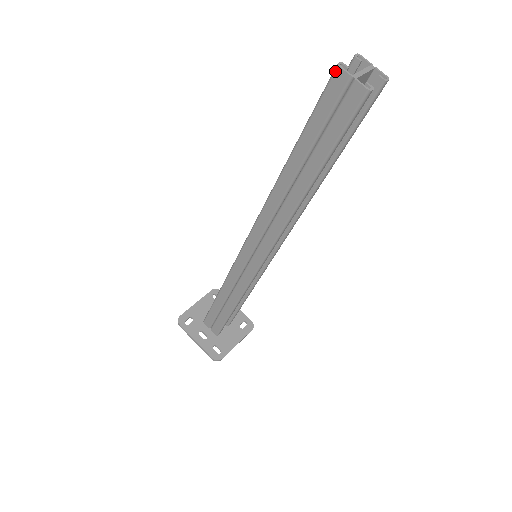
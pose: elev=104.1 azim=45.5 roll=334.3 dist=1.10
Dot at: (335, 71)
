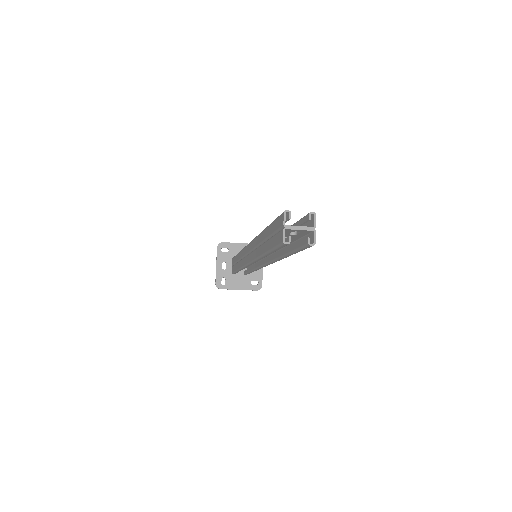
Dot at: (283, 213)
